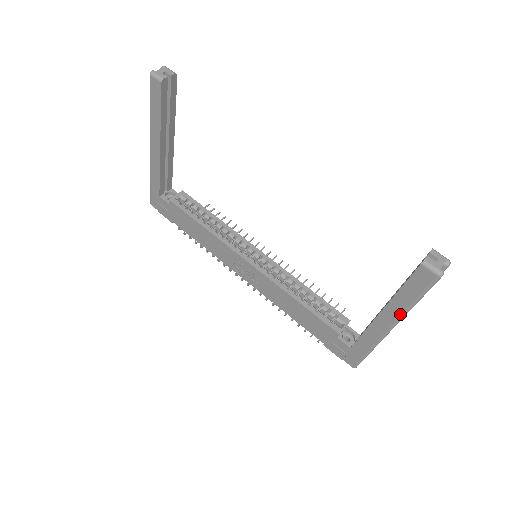
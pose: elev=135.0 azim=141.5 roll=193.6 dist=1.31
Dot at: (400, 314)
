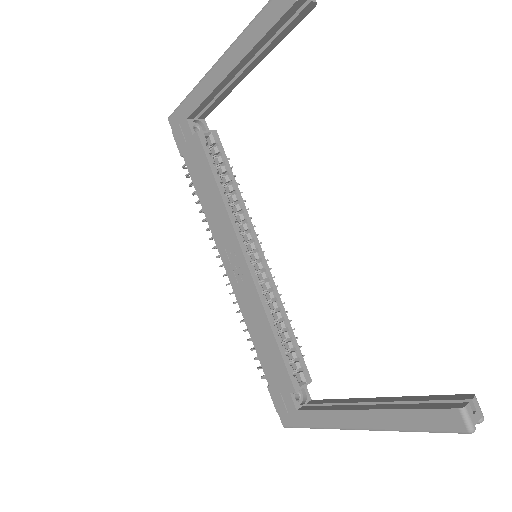
Dot at: (386, 427)
